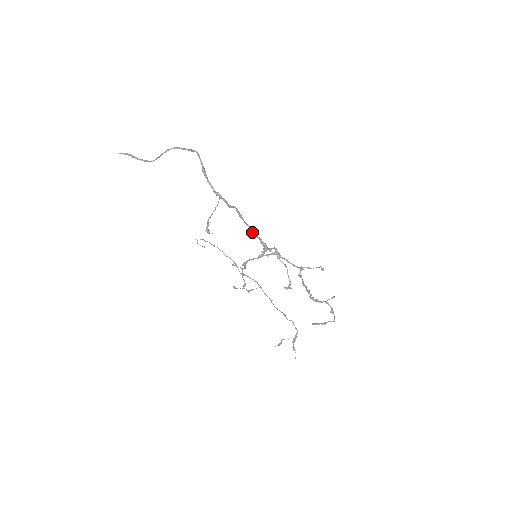
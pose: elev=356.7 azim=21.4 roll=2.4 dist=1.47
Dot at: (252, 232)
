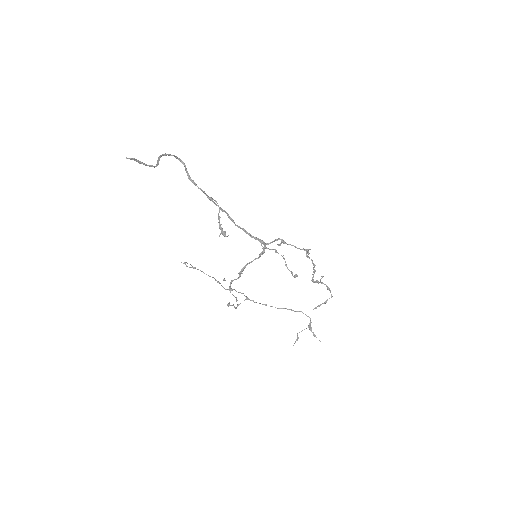
Dot at: (246, 233)
